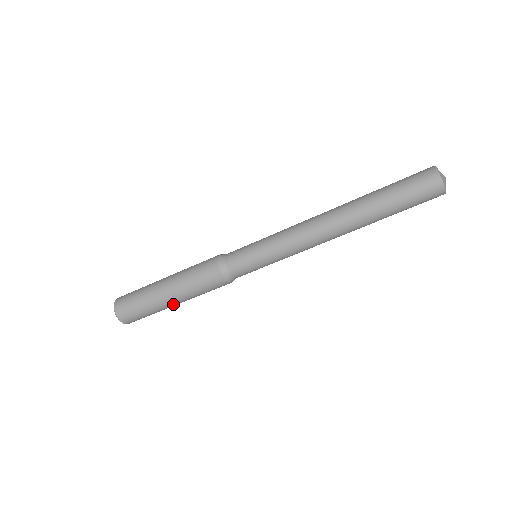
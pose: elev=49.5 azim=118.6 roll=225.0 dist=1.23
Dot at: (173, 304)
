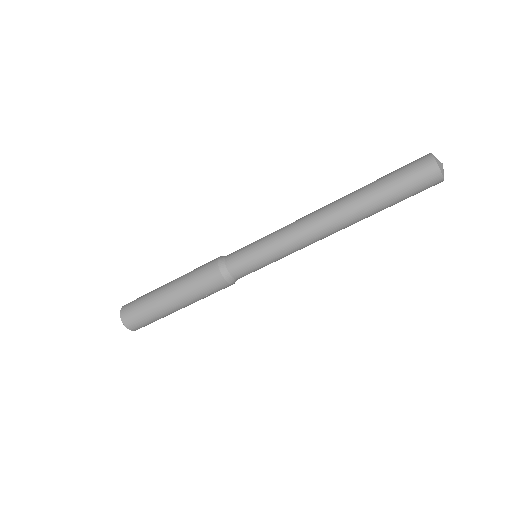
Dot at: (176, 308)
